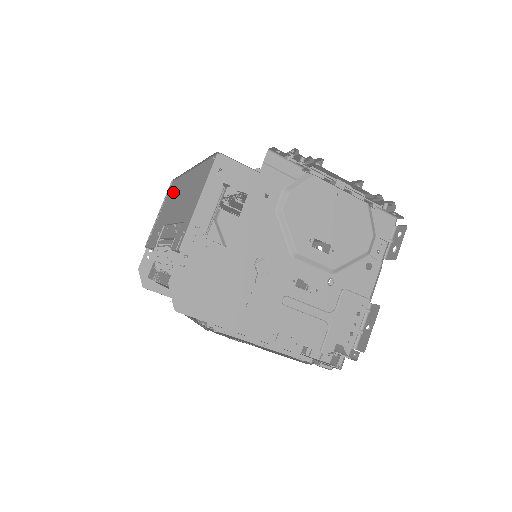
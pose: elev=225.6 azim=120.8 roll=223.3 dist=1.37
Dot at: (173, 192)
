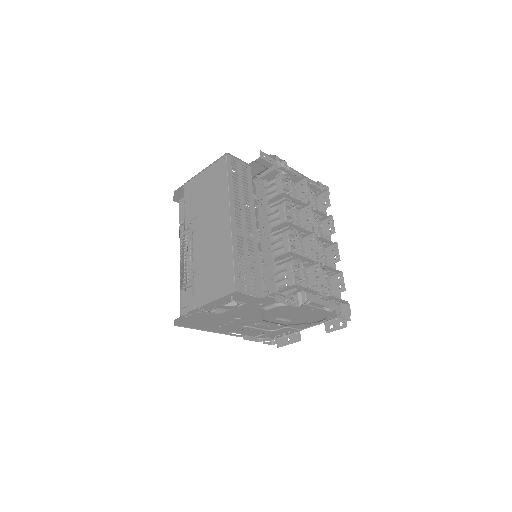
Dot at: (218, 187)
